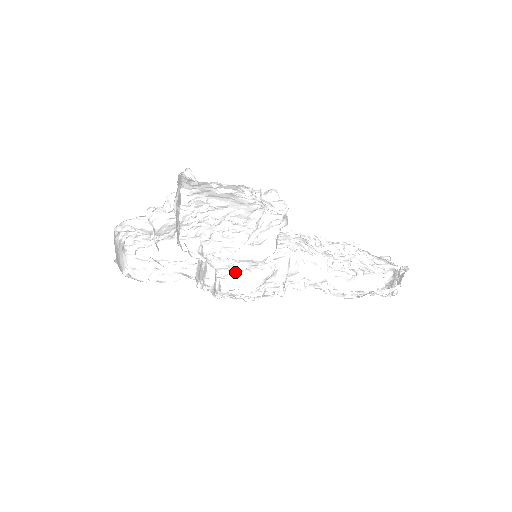
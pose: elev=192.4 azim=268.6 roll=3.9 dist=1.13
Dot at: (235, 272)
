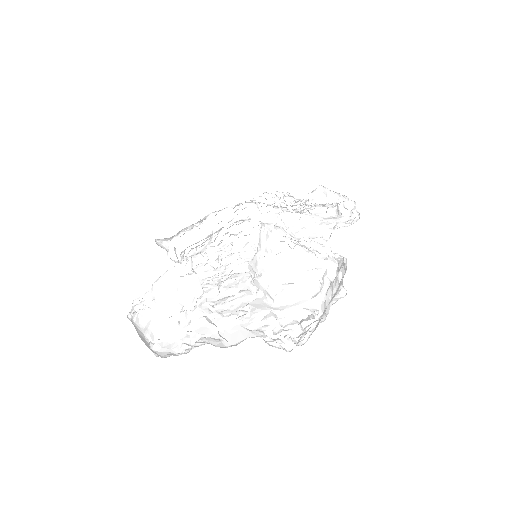
Dot at: (306, 330)
